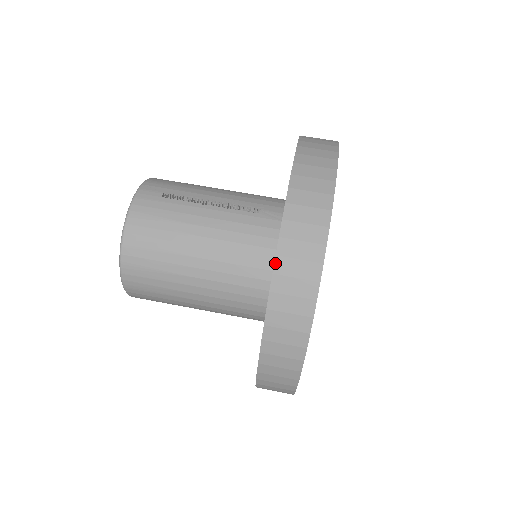
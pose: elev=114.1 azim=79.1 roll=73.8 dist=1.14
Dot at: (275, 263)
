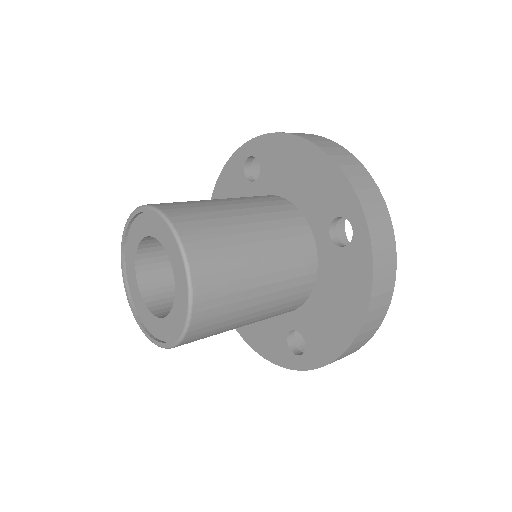
Dot at: (304, 138)
